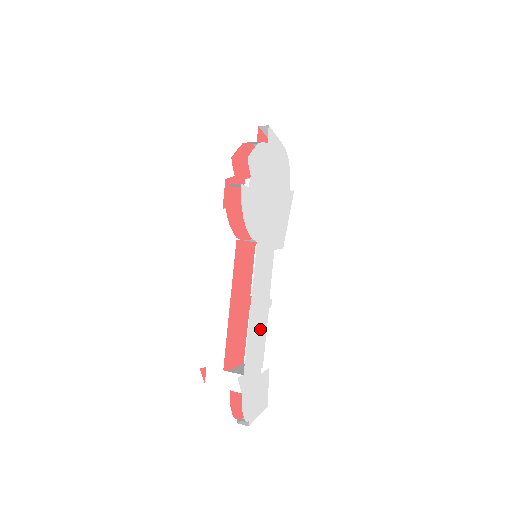
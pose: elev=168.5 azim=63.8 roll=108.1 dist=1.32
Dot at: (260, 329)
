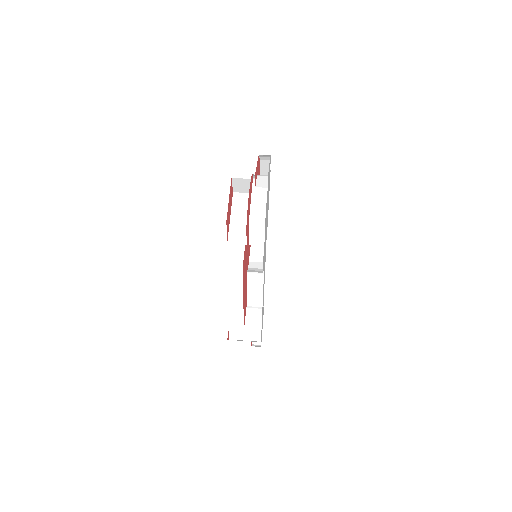
Dot at: occluded
